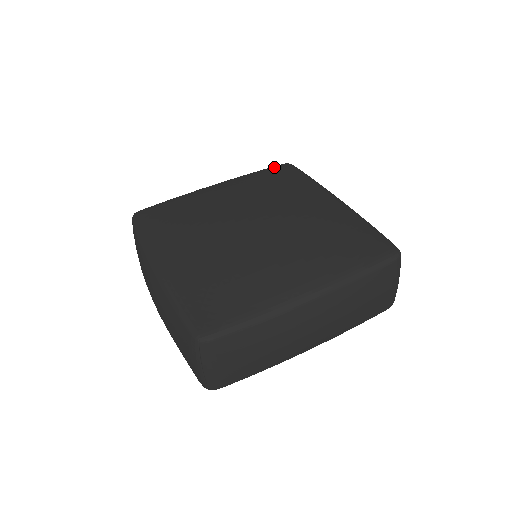
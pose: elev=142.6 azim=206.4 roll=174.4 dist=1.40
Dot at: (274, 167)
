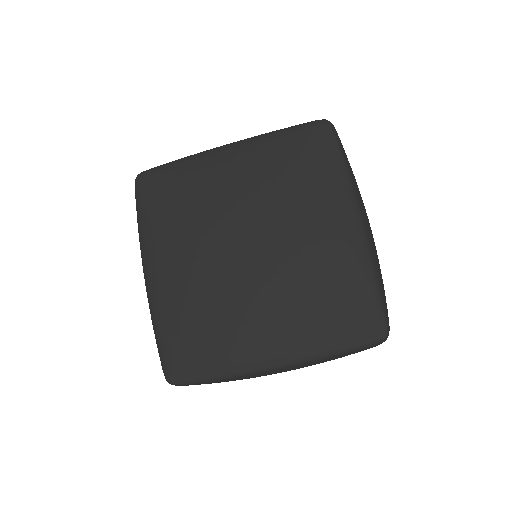
Dot at: (306, 128)
